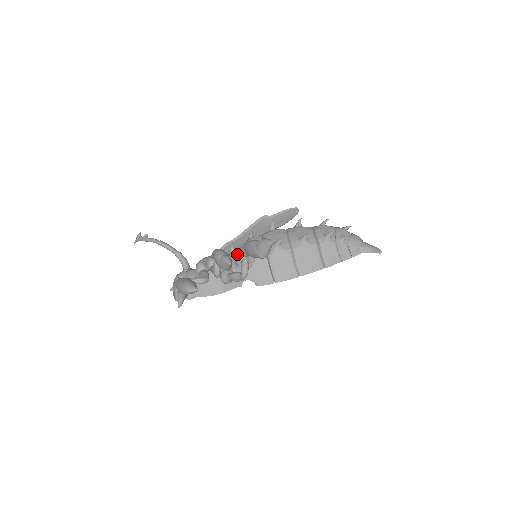
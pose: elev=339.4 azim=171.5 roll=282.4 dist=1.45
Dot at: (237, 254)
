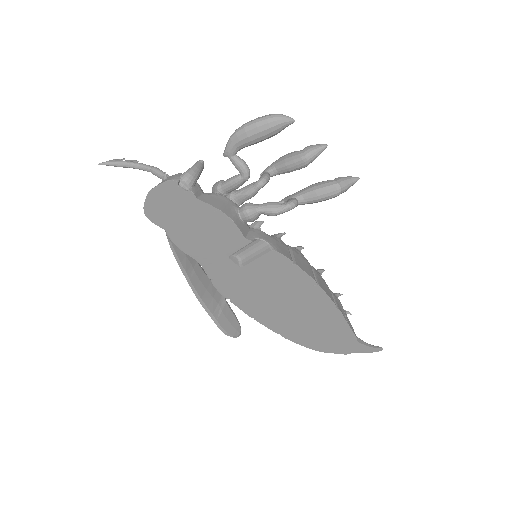
Dot at: occluded
